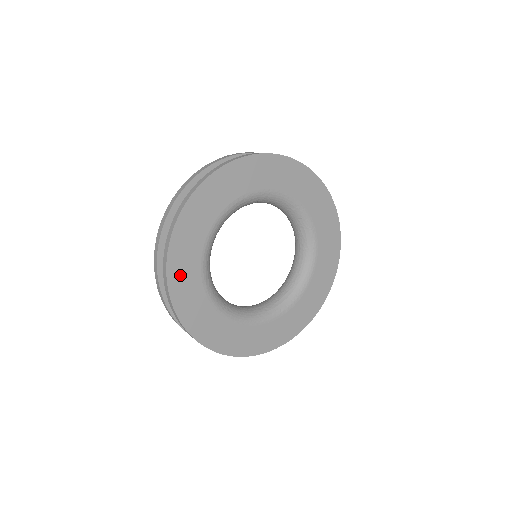
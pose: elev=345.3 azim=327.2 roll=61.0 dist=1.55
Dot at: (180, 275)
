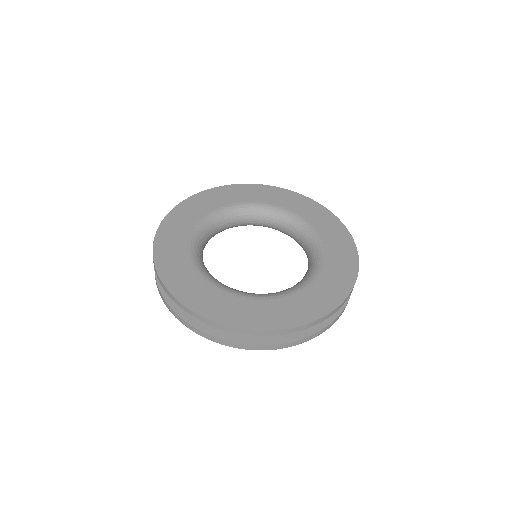
Dot at: (172, 227)
